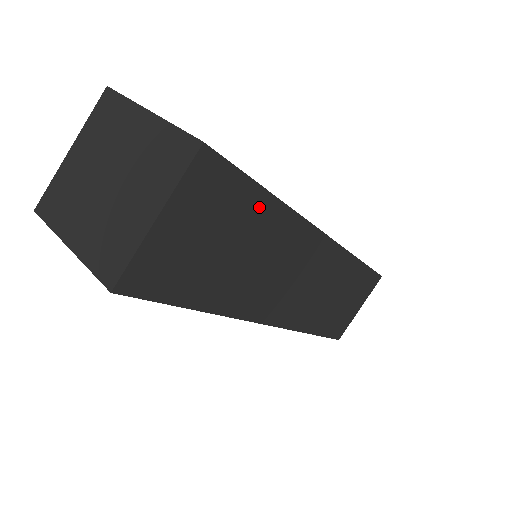
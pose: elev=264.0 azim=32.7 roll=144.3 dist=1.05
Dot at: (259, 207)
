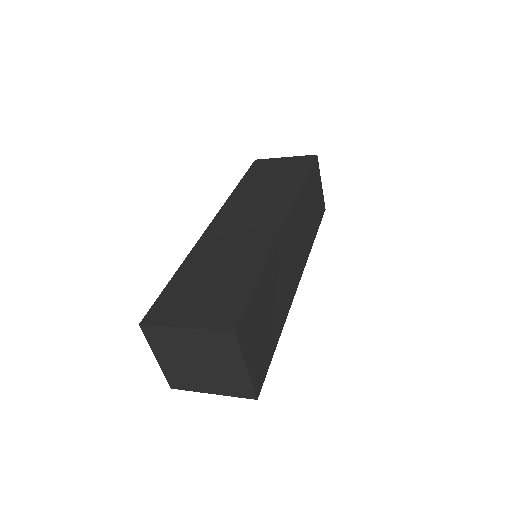
Dot at: (261, 288)
